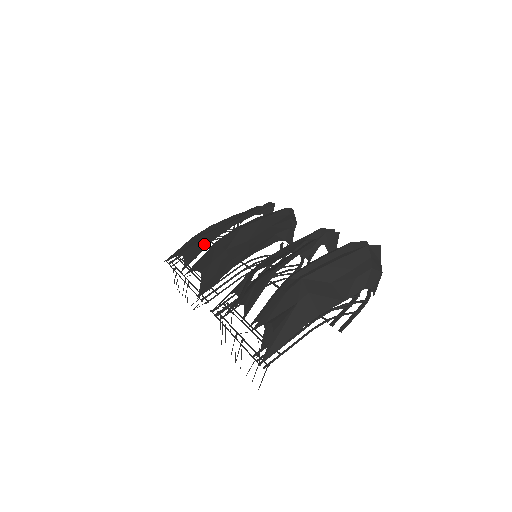
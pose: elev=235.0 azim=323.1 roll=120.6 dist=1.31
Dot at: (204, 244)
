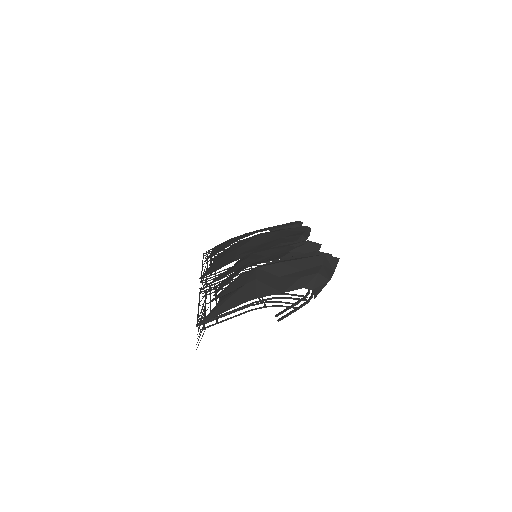
Dot at: (230, 243)
